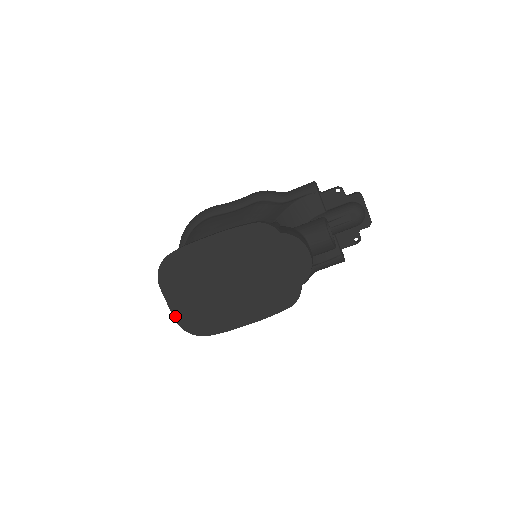
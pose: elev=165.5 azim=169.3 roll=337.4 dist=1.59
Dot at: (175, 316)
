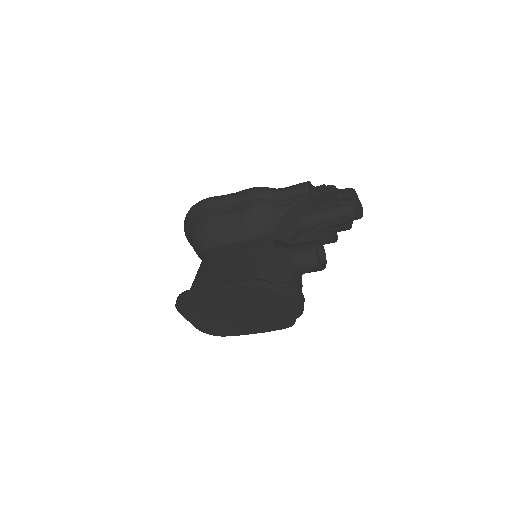
Dot at: (196, 326)
